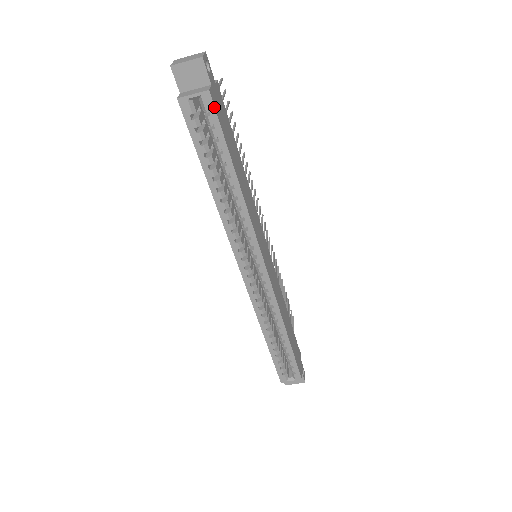
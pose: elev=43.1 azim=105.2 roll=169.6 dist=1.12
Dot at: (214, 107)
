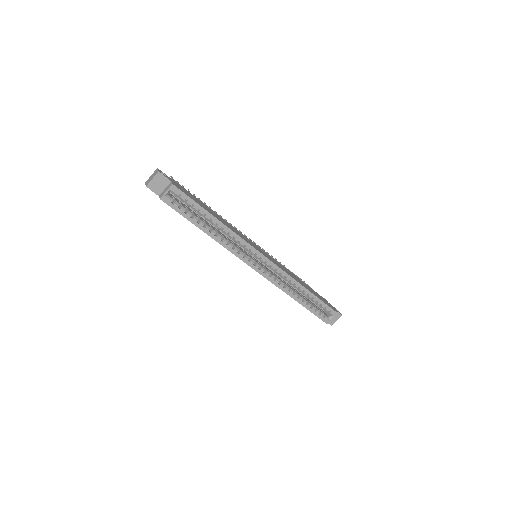
Dot at: (180, 190)
